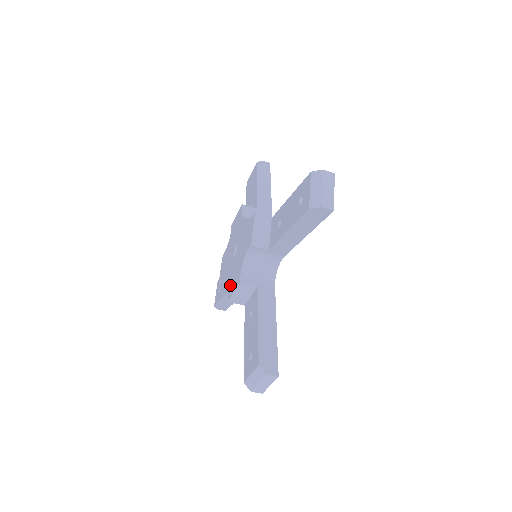
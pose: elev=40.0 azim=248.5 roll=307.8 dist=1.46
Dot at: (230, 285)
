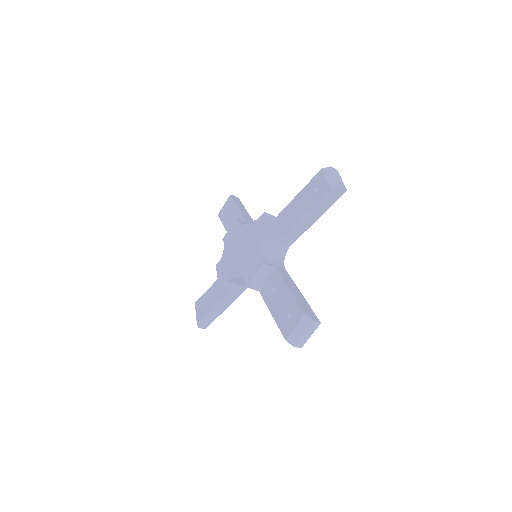
Dot at: (245, 275)
